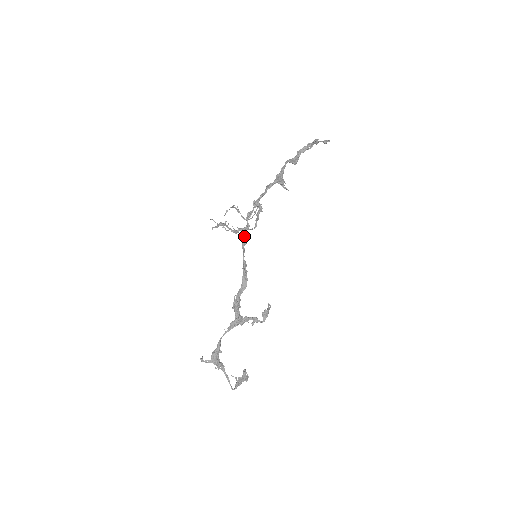
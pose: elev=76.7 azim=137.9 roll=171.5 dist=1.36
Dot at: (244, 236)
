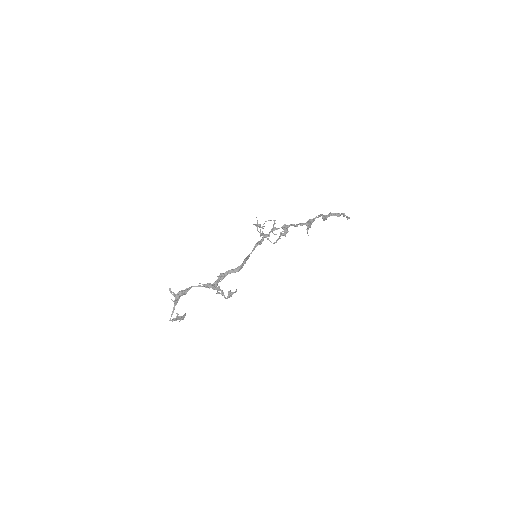
Dot at: (261, 239)
